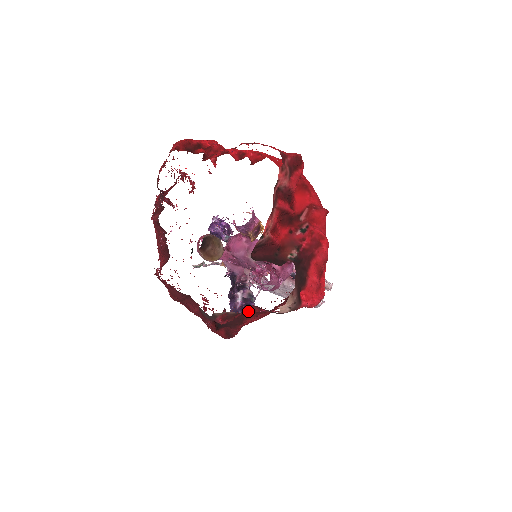
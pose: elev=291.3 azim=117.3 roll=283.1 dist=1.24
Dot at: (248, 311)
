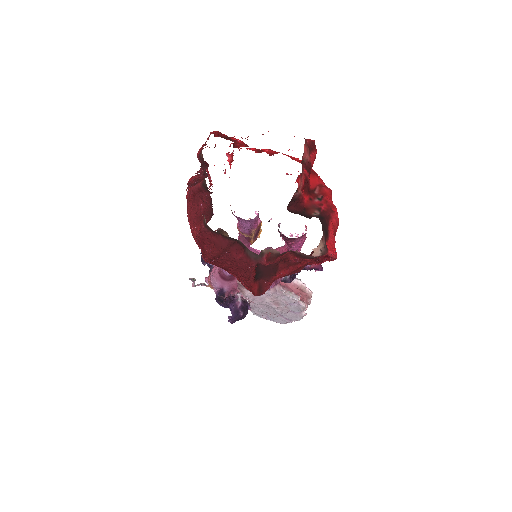
Dot at: (282, 261)
